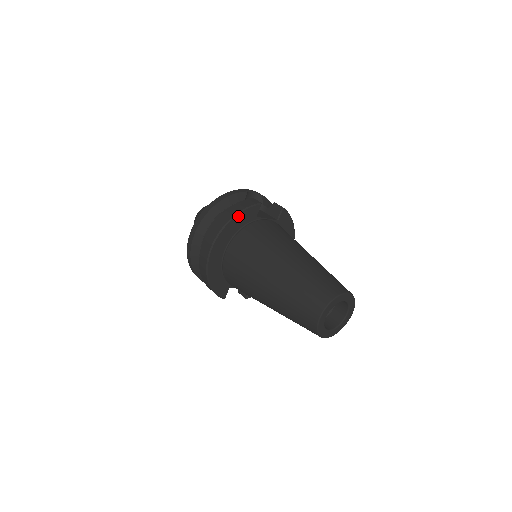
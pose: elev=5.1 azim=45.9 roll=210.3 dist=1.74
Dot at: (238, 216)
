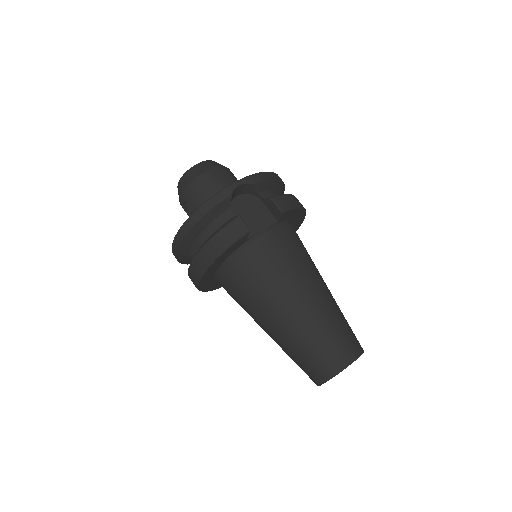
Dot at: (221, 255)
